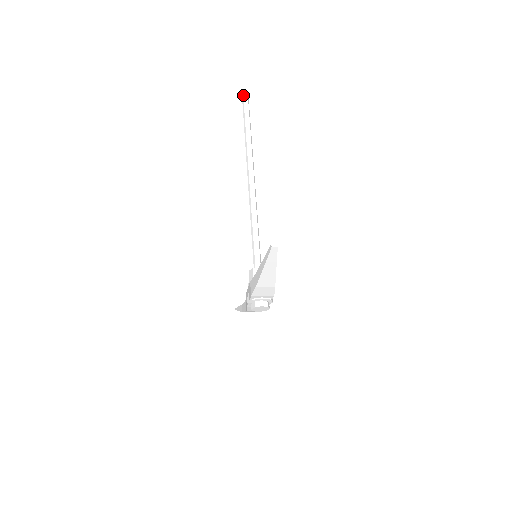
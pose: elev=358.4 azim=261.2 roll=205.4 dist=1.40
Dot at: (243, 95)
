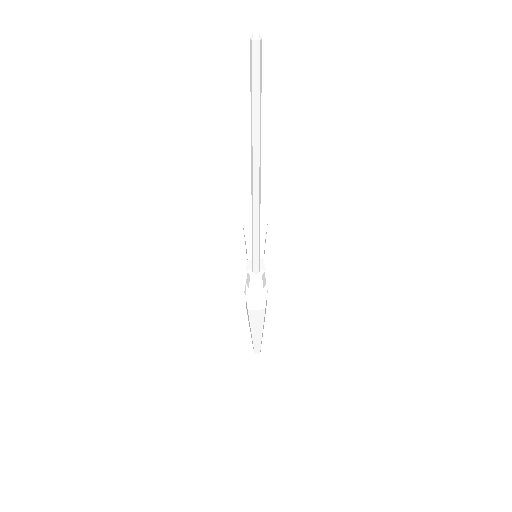
Dot at: (251, 46)
